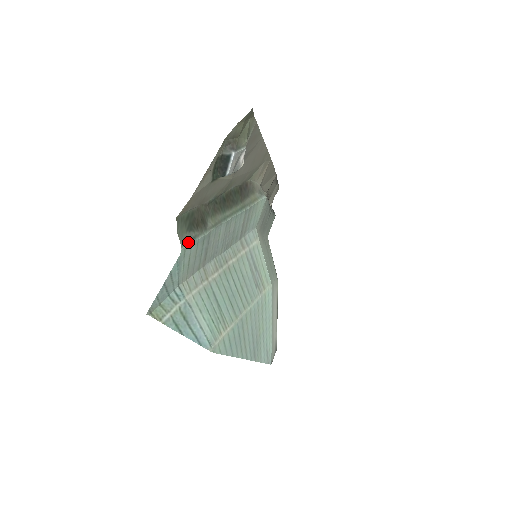
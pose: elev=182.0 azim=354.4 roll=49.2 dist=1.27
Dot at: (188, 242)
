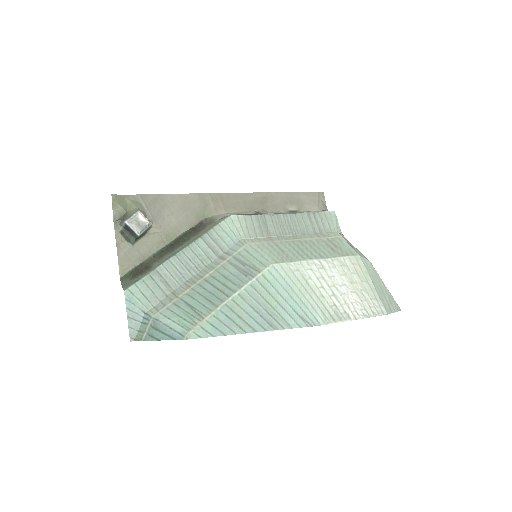
Dot at: (130, 285)
